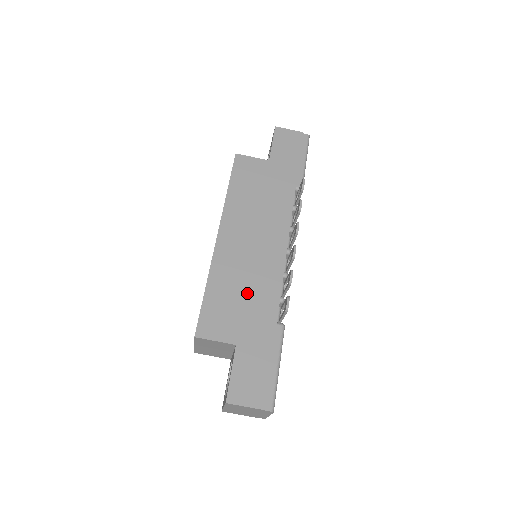
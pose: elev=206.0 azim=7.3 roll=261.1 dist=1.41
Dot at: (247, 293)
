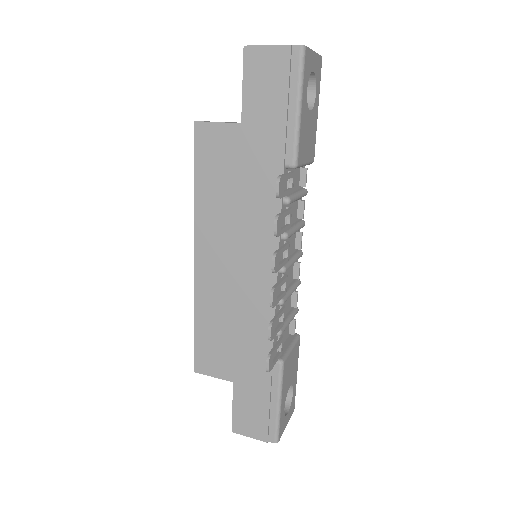
Dot at: (237, 328)
